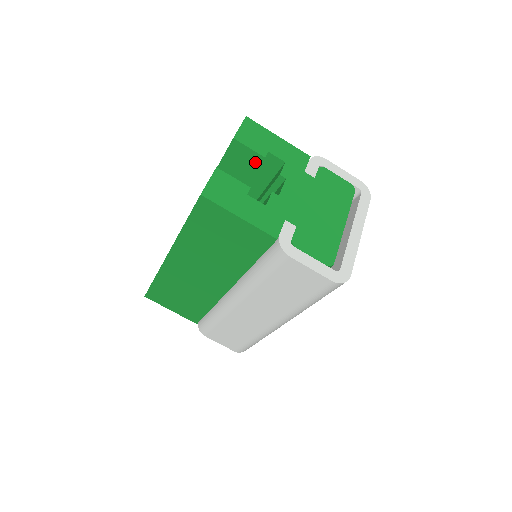
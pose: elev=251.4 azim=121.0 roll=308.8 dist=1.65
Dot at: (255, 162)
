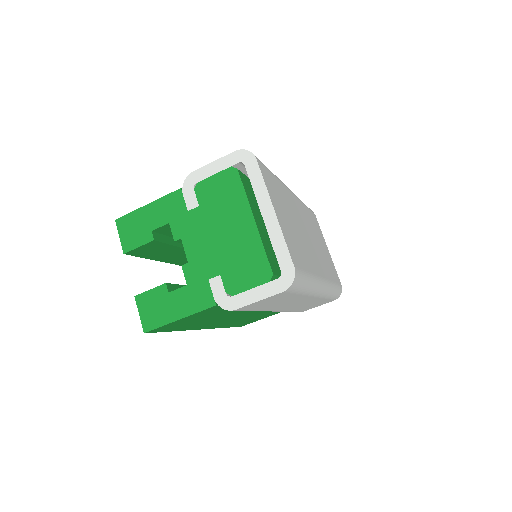
Dot at: (156, 244)
